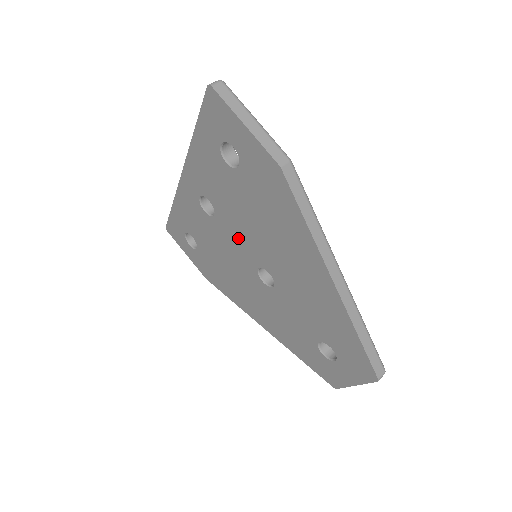
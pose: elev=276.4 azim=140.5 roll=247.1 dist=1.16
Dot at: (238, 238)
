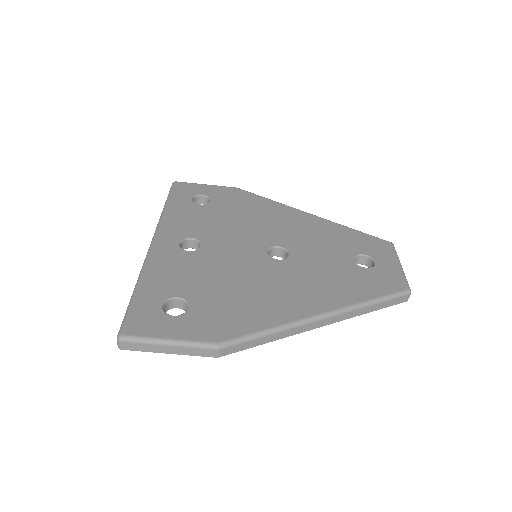
Dot at: occluded
